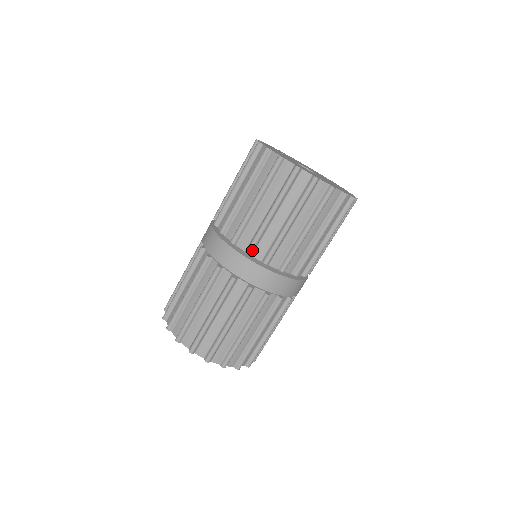
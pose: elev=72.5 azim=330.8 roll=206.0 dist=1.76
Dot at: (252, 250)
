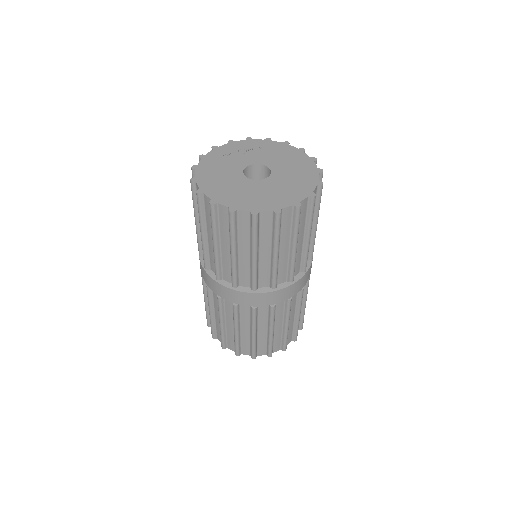
Dot at: (206, 265)
